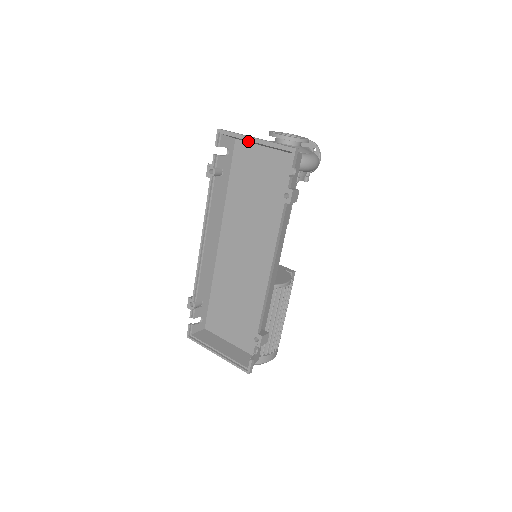
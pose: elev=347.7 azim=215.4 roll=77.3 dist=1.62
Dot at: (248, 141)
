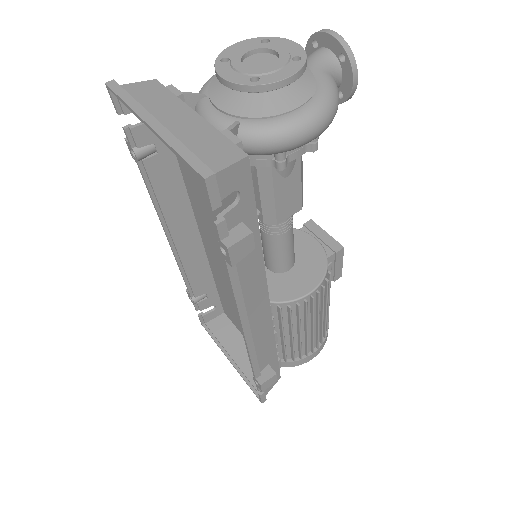
Dot at: (159, 110)
